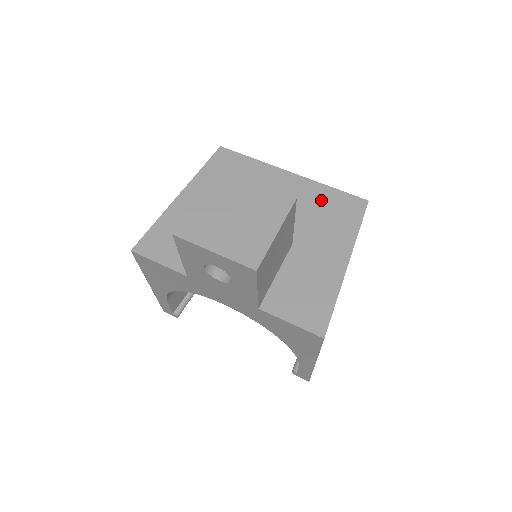
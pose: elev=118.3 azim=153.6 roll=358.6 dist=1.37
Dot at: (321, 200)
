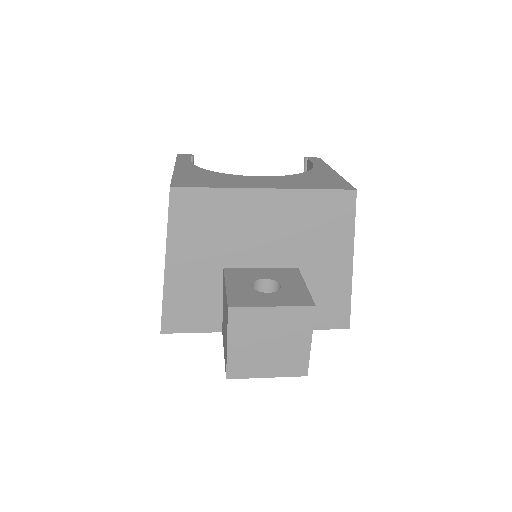
Dot at: (309, 210)
